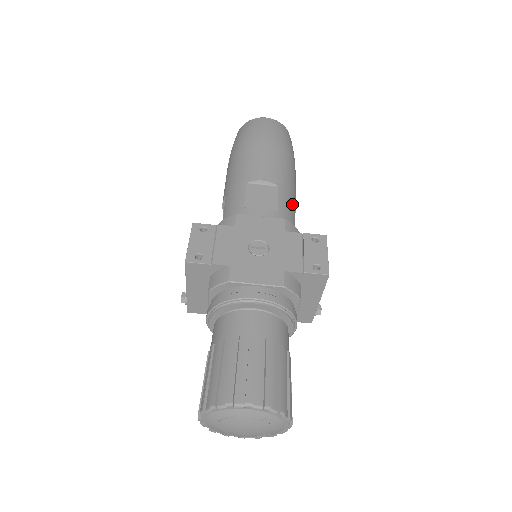
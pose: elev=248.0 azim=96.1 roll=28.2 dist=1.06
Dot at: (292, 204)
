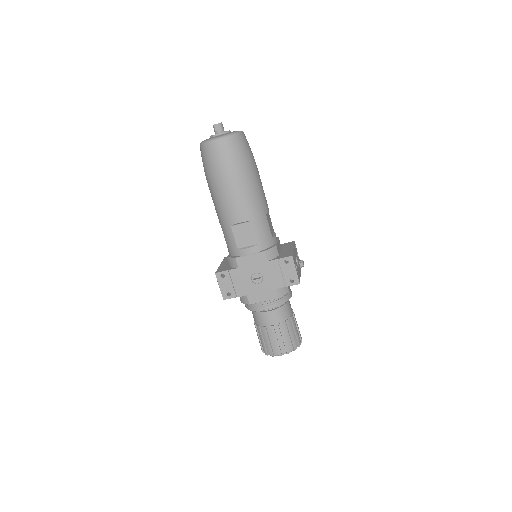
Dot at: (265, 222)
